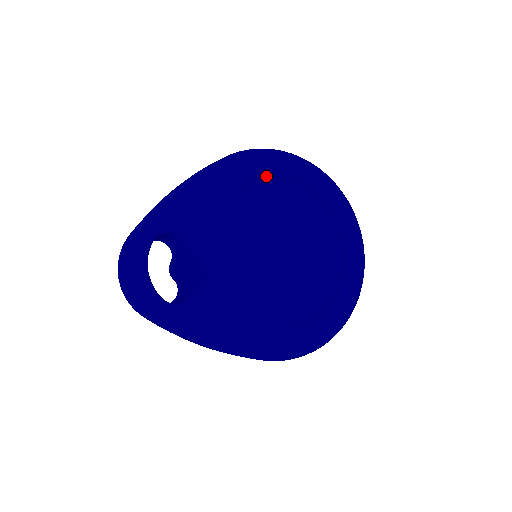
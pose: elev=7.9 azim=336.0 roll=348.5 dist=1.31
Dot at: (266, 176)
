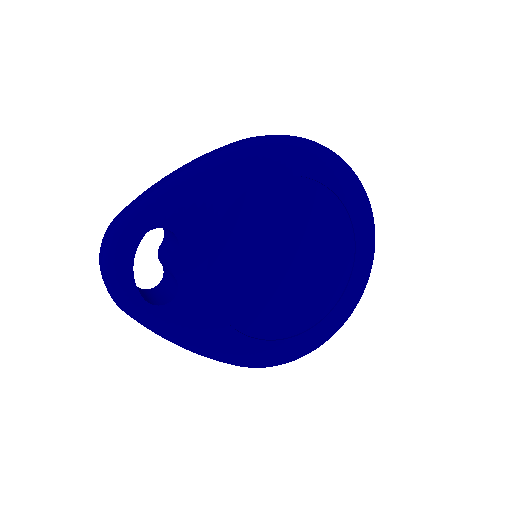
Dot at: (290, 175)
